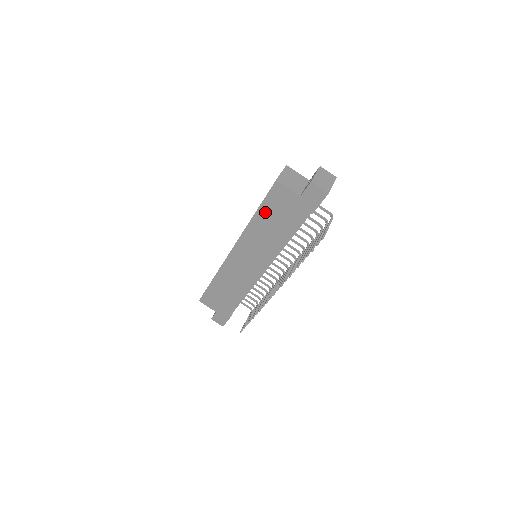
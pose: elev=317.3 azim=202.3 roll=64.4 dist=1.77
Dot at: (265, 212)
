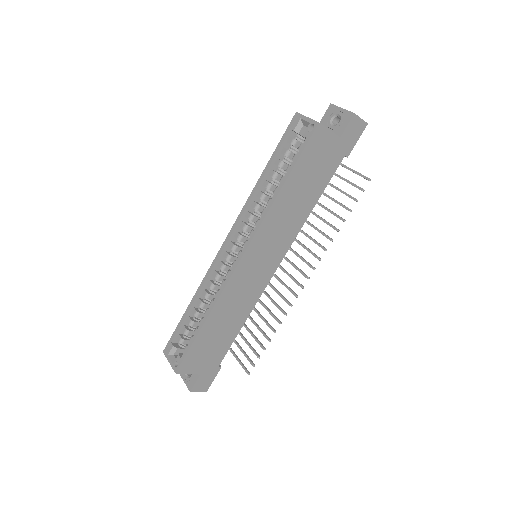
Dot at: (297, 175)
